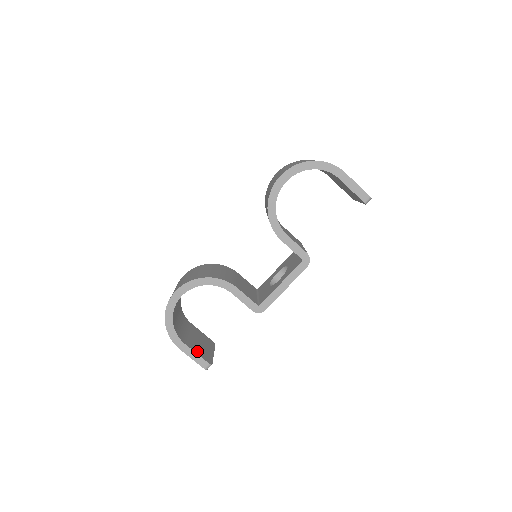
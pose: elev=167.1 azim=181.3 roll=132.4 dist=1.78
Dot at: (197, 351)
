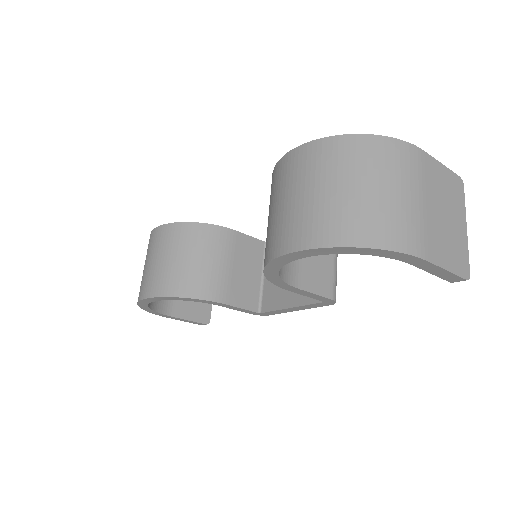
Dot at: (189, 314)
